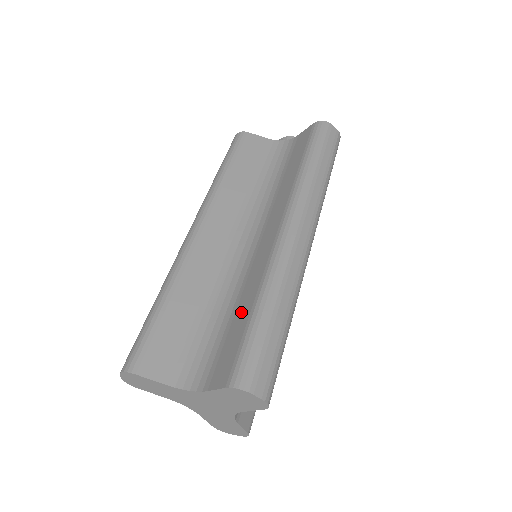
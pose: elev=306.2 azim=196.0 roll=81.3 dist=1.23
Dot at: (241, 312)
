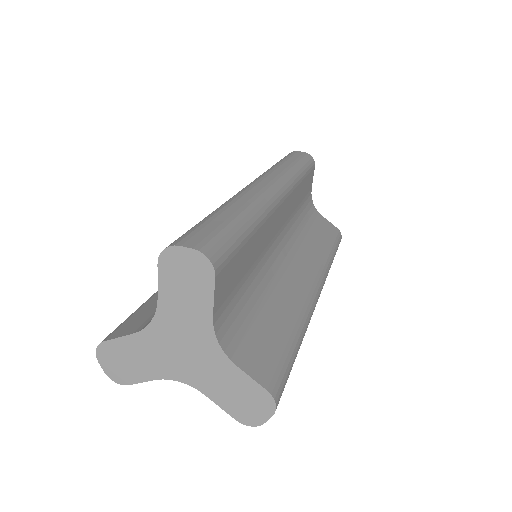
Dot at: occluded
